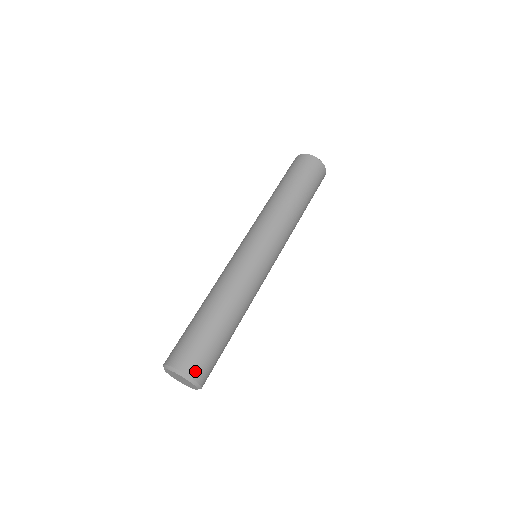
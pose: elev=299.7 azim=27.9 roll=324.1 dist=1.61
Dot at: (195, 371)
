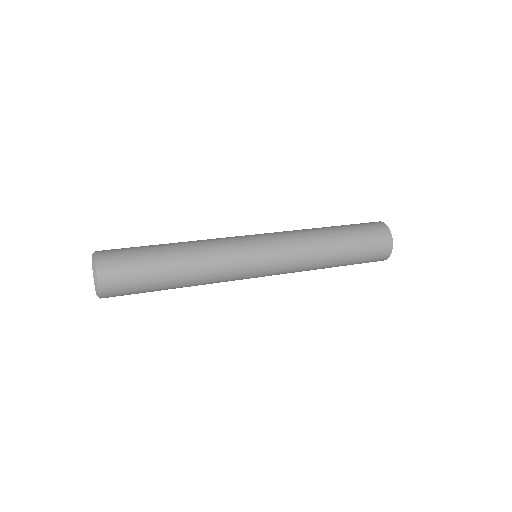
Dot at: (103, 256)
